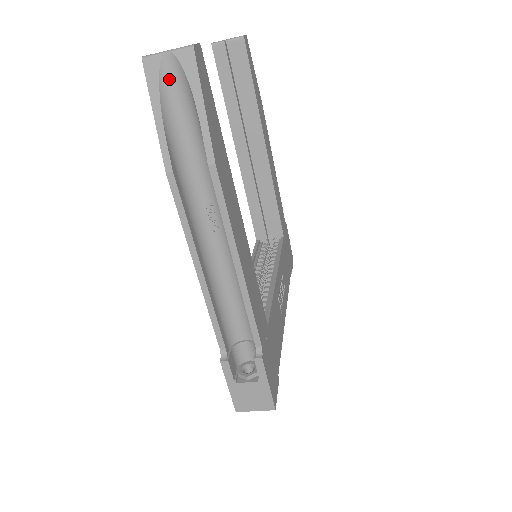
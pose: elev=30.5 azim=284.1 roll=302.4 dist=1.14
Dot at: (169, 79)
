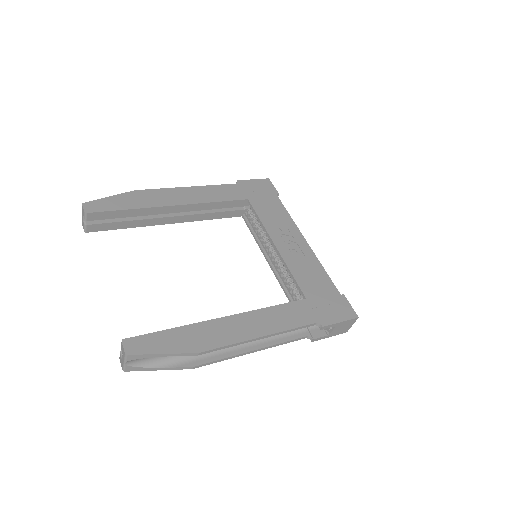
Dot at: (140, 362)
